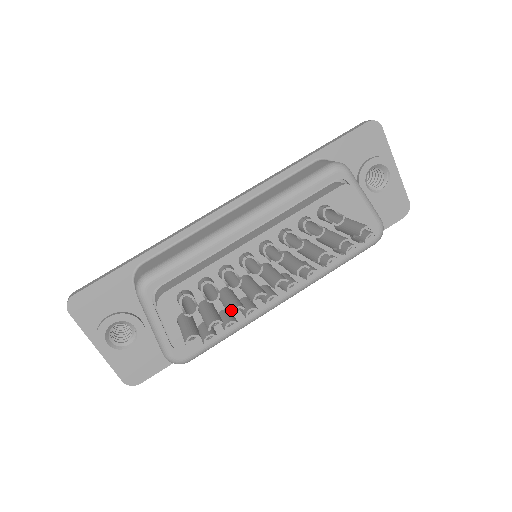
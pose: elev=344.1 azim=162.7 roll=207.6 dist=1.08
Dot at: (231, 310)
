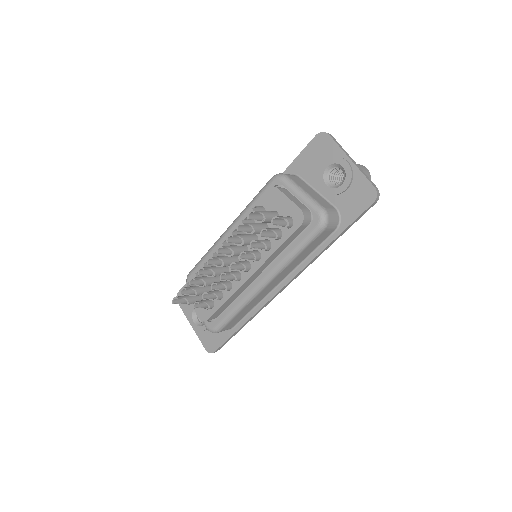
Dot at: (190, 281)
